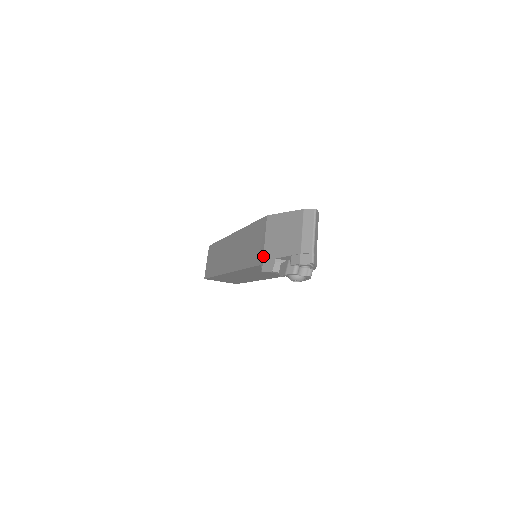
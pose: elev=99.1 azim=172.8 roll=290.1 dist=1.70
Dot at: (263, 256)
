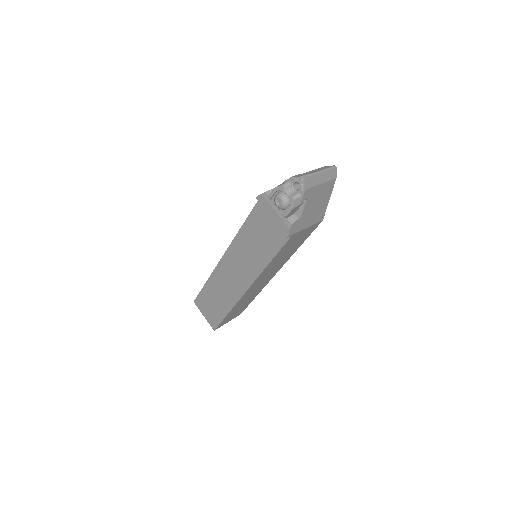
Dot at: occluded
